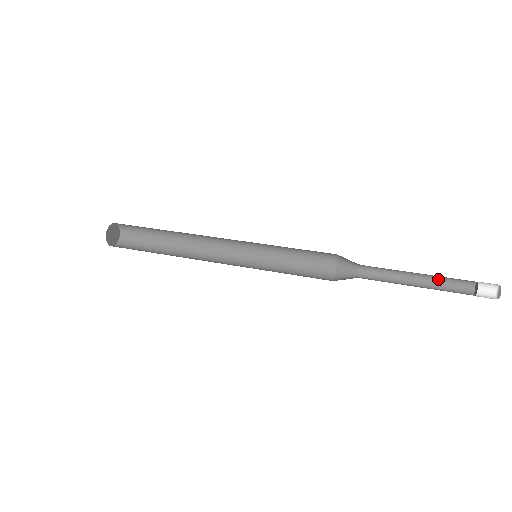
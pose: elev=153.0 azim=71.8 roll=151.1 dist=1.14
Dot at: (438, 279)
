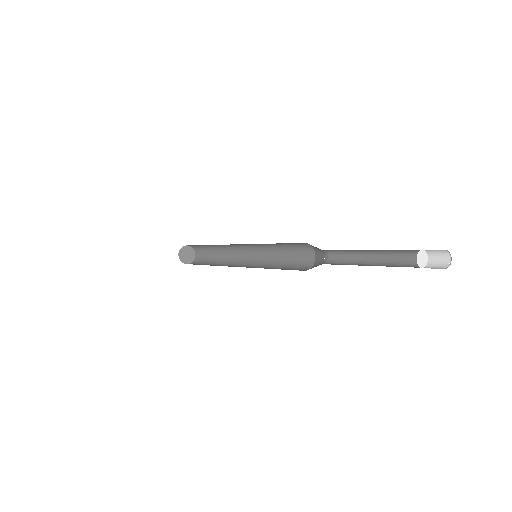
Dot at: (388, 251)
